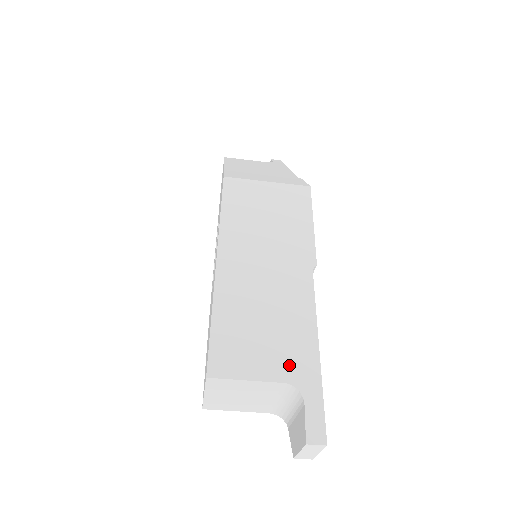
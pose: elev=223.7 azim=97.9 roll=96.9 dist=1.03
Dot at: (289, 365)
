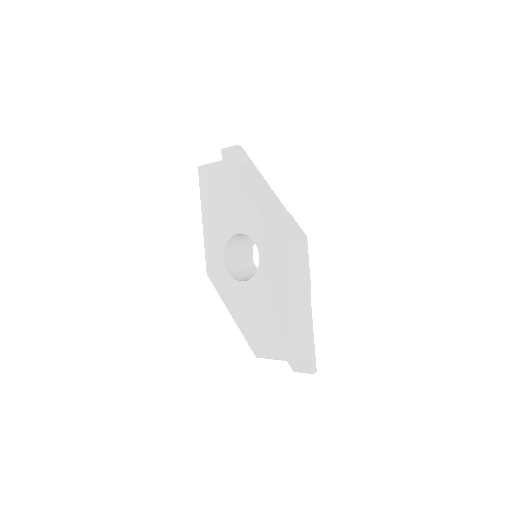
Dot at: (307, 345)
